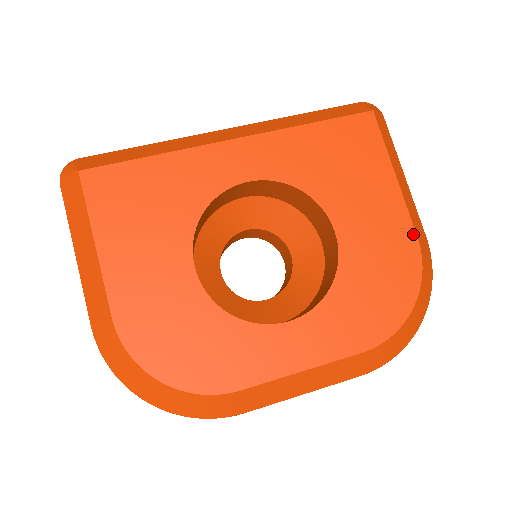
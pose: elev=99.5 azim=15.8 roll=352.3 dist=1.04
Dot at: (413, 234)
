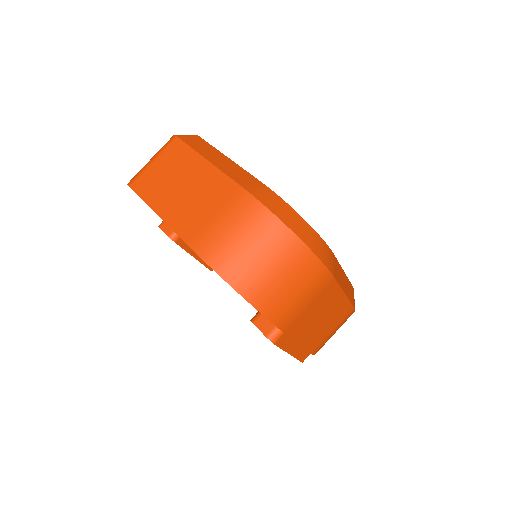
Dot at: occluded
